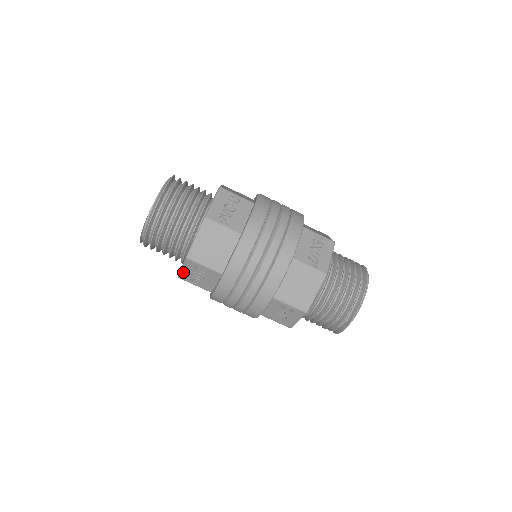
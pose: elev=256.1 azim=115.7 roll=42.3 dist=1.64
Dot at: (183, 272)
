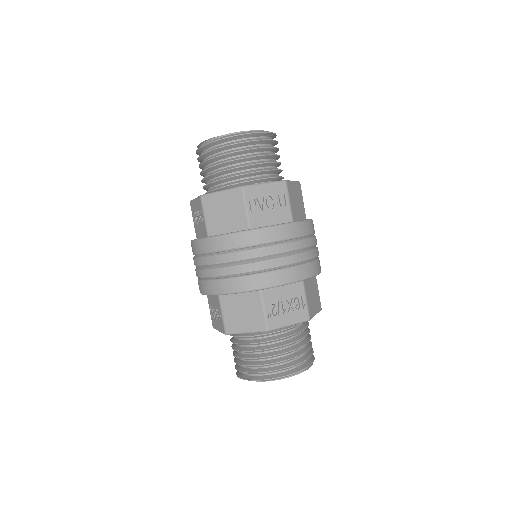
Dot at: (194, 202)
